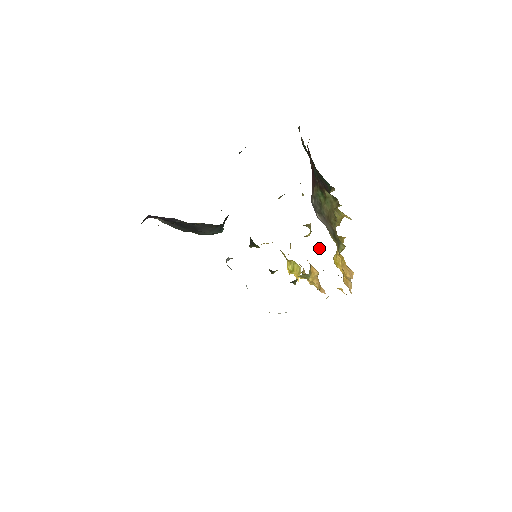
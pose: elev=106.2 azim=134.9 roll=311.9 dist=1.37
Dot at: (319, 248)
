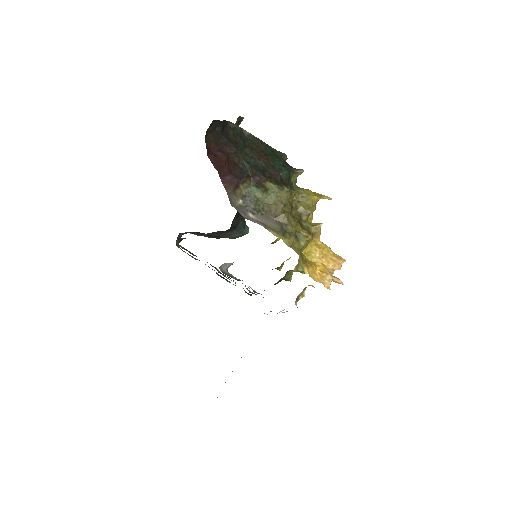
Dot at: occluded
